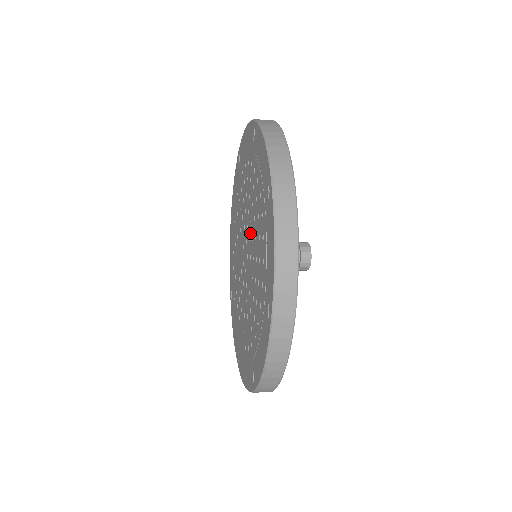
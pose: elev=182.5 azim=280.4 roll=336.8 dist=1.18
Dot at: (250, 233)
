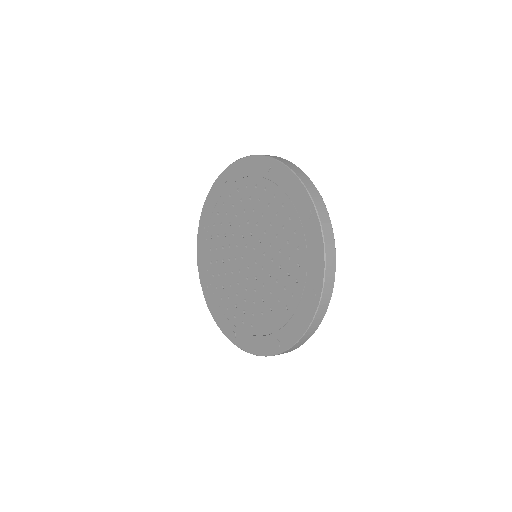
Dot at: (251, 229)
